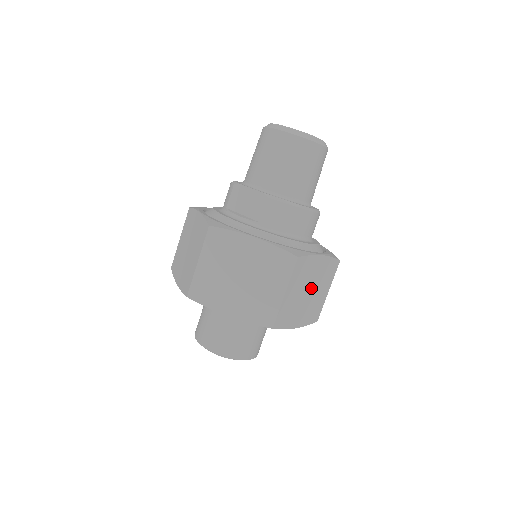
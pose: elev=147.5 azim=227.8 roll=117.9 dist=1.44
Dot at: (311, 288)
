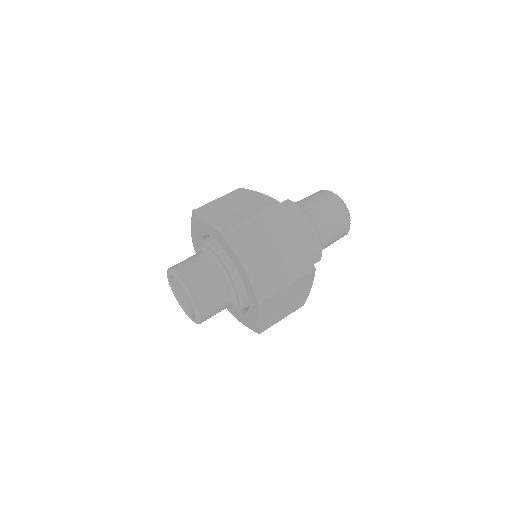
Dot at: (277, 250)
